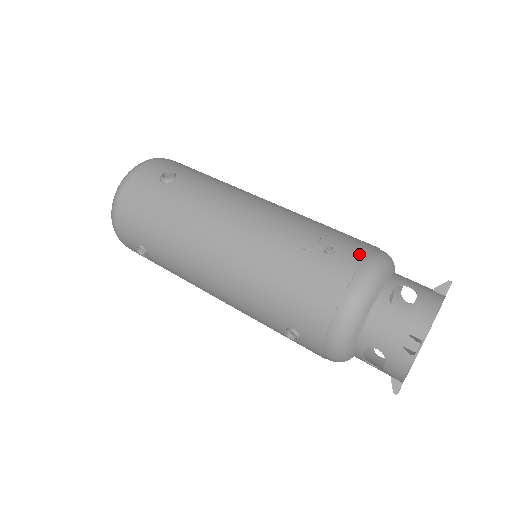
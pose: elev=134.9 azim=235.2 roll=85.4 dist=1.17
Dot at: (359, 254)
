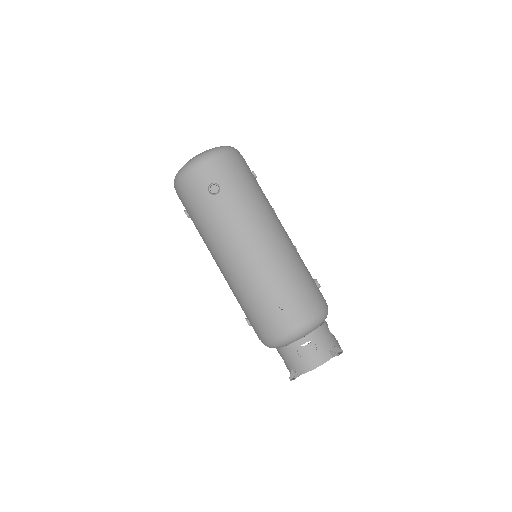
Dot at: (297, 318)
